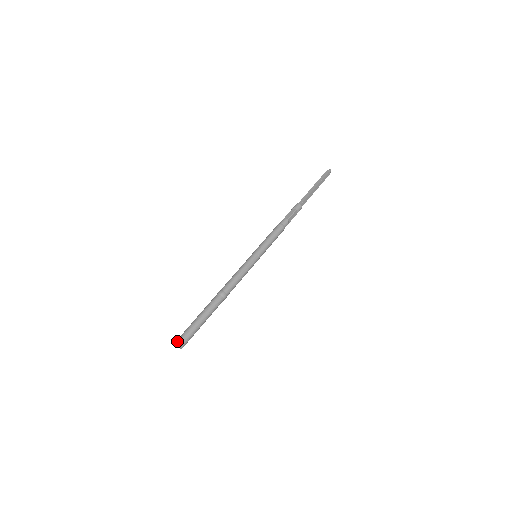
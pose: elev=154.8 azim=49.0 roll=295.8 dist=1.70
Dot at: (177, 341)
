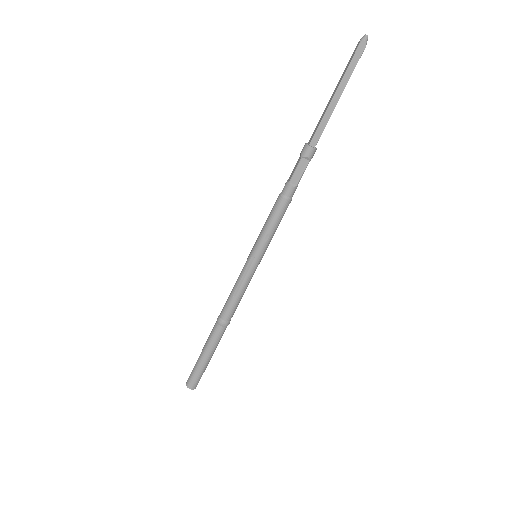
Dot at: occluded
